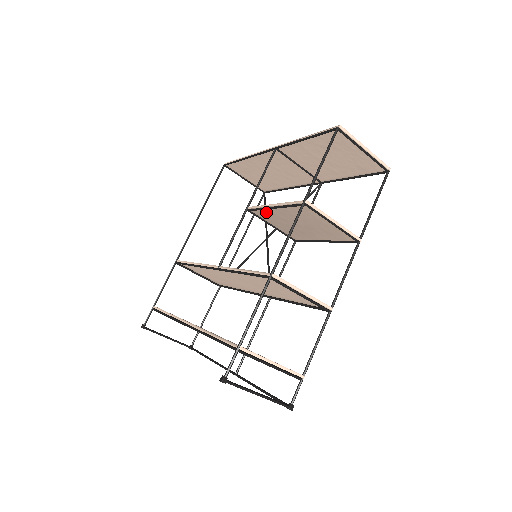
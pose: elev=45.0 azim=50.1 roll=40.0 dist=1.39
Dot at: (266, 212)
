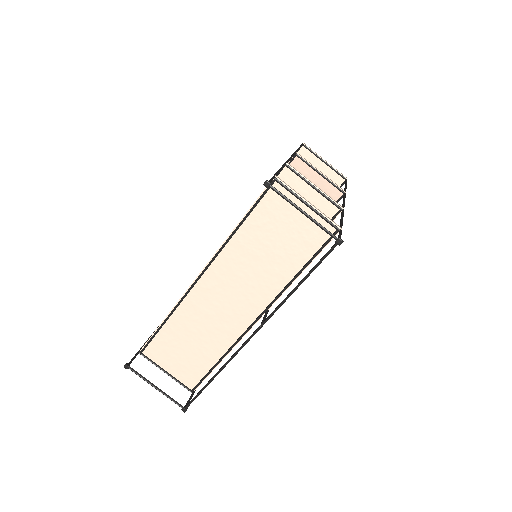
Dot at: occluded
